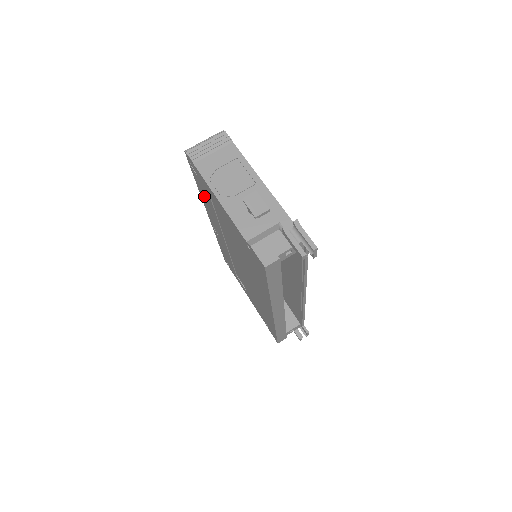
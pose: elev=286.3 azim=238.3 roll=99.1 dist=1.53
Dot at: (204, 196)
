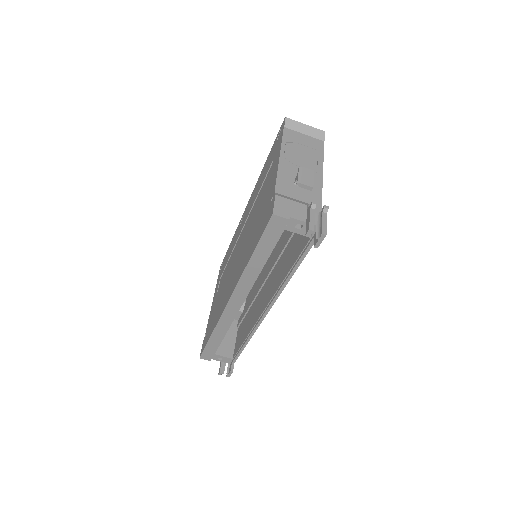
Dot at: (264, 170)
